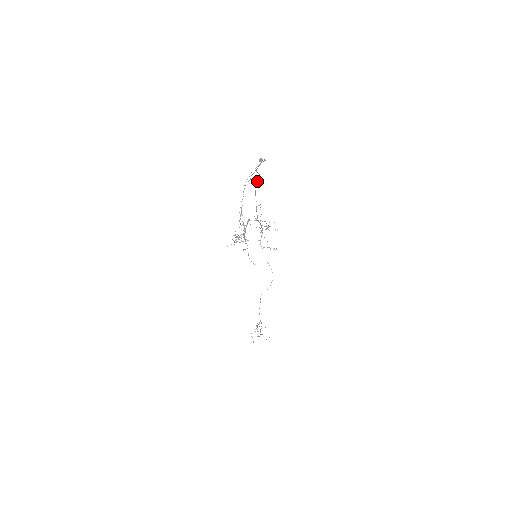
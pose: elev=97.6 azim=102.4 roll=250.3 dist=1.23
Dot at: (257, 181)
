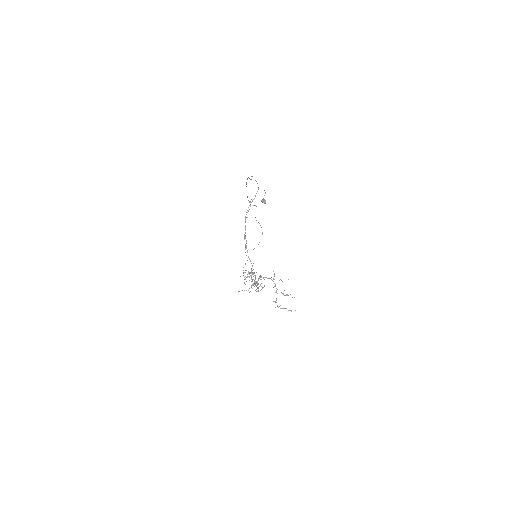
Dot at: (248, 177)
